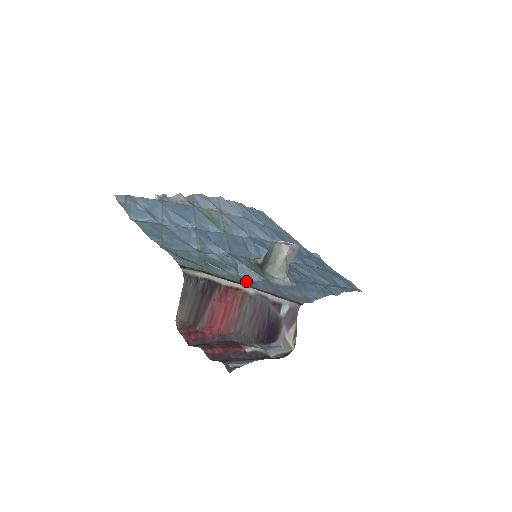
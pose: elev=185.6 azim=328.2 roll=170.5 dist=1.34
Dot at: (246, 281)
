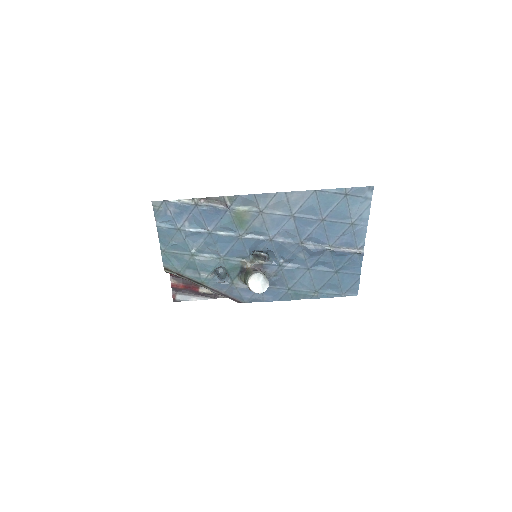
Dot at: (210, 282)
